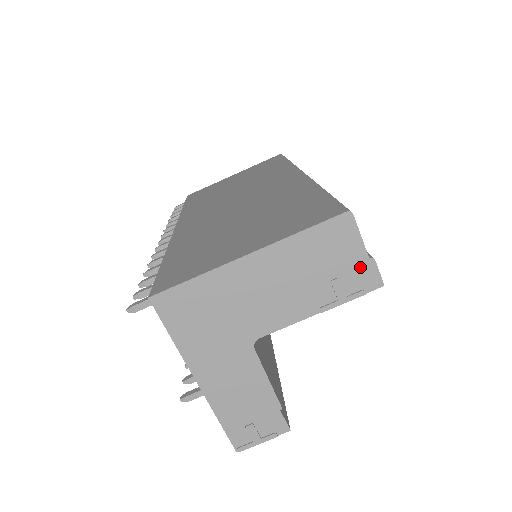
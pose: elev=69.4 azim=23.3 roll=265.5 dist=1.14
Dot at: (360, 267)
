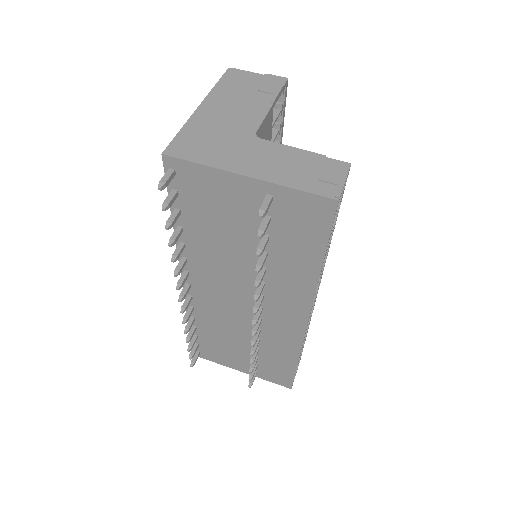
Dot at: (265, 79)
